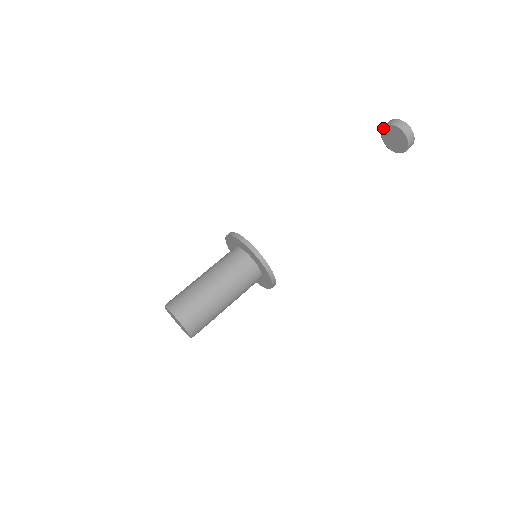
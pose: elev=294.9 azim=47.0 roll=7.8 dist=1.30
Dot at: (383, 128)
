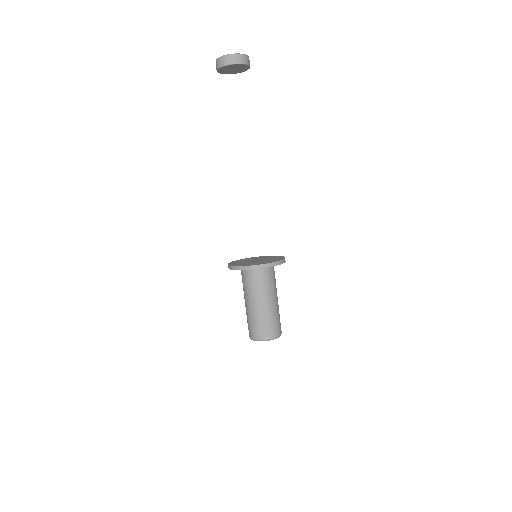
Dot at: (221, 68)
